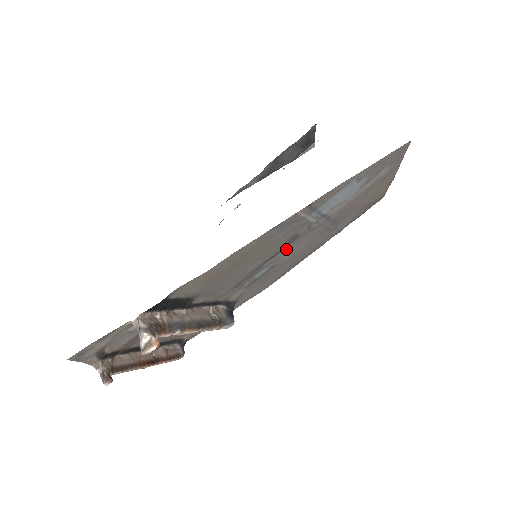
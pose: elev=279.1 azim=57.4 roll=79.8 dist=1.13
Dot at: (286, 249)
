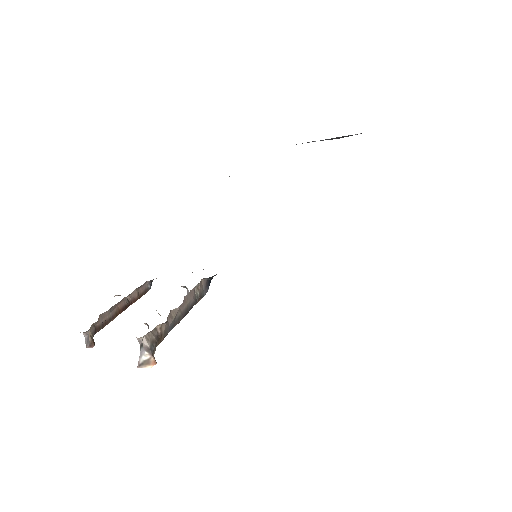
Dot at: occluded
